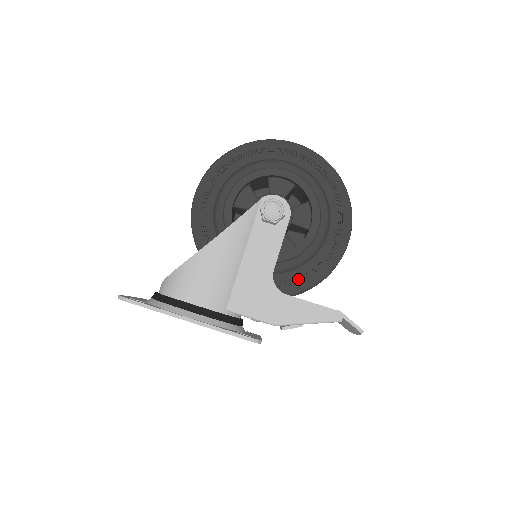
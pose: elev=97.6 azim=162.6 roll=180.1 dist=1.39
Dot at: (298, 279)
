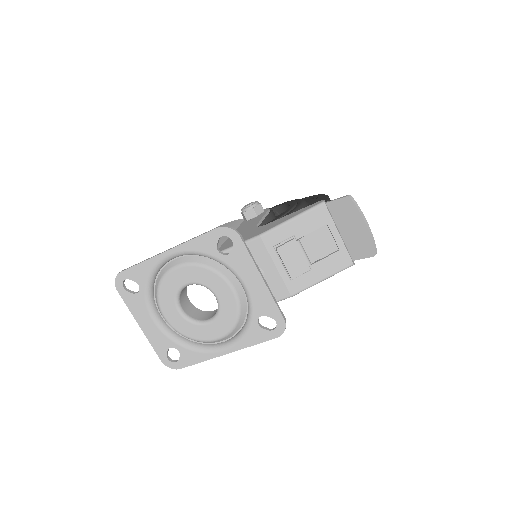
Dot at: occluded
